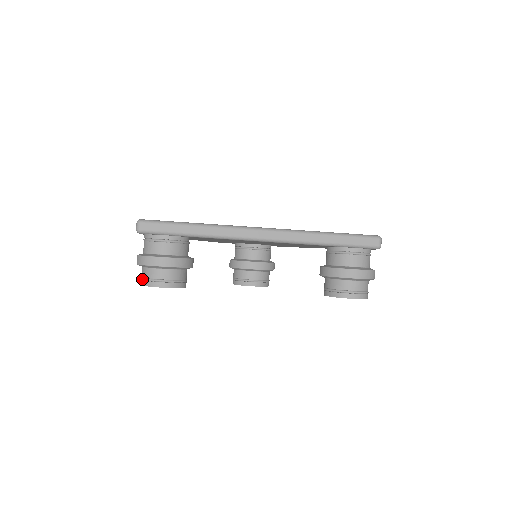
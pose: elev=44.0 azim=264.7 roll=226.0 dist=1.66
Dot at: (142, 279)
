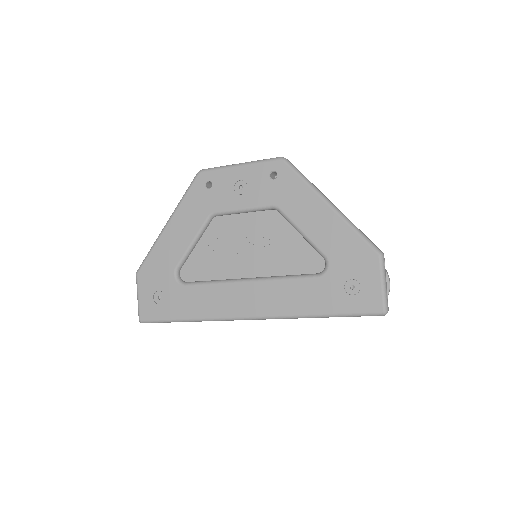
Dot at: occluded
